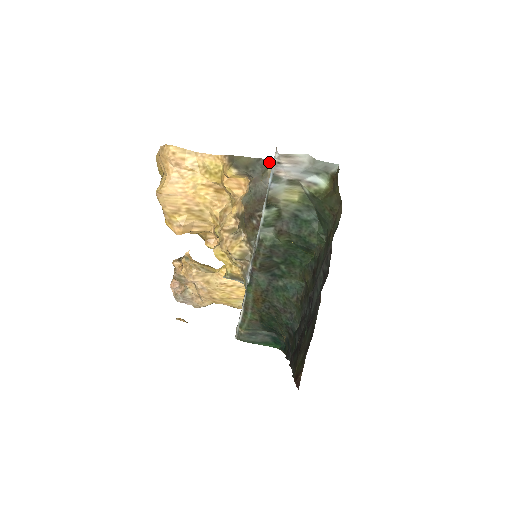
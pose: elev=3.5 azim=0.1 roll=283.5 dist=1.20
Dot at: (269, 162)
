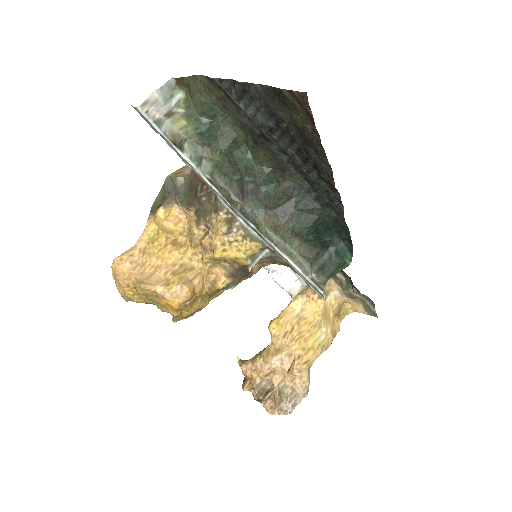
Dot at: (168, 177)
